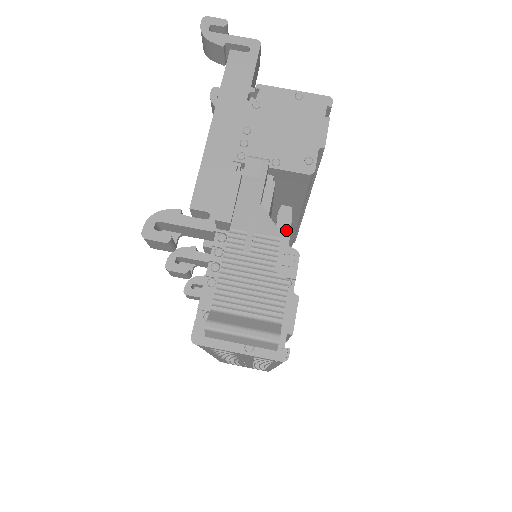
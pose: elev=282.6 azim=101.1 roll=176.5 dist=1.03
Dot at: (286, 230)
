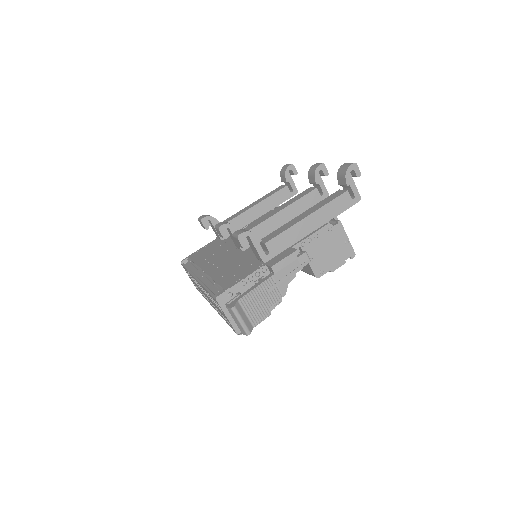
Dot at: occluded
